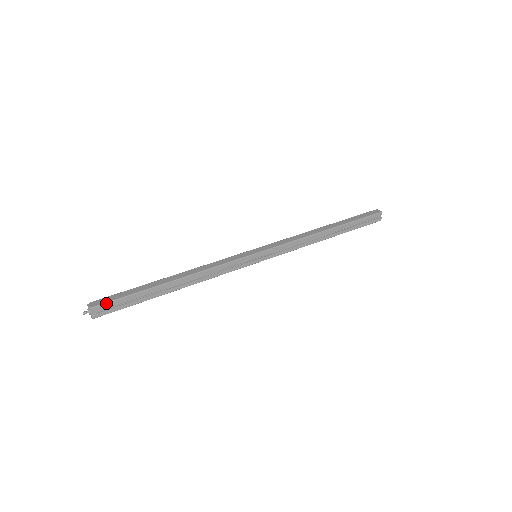
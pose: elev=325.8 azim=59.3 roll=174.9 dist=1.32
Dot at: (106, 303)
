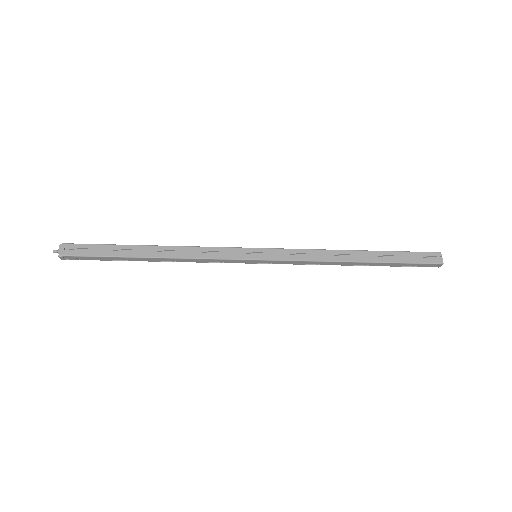
Dot at: (77, 244)
